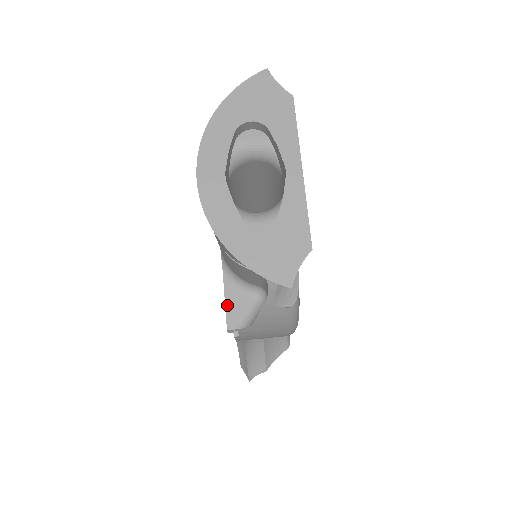
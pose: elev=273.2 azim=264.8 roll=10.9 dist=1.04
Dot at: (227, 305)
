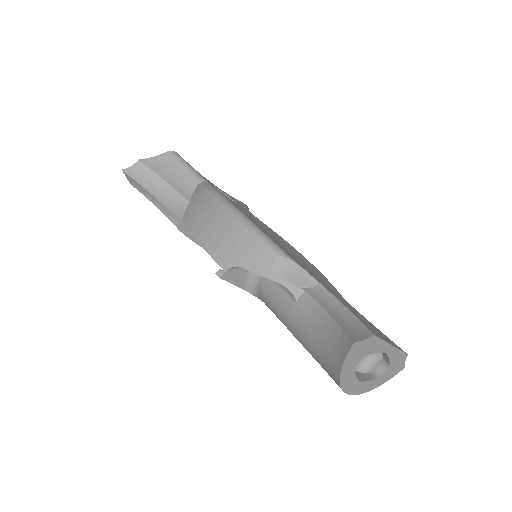
Dot at: occluded
